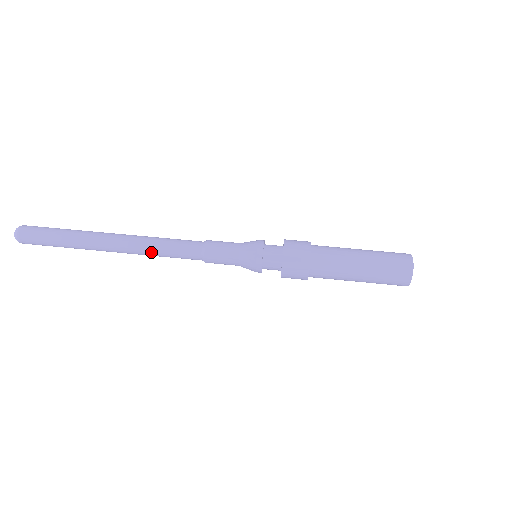
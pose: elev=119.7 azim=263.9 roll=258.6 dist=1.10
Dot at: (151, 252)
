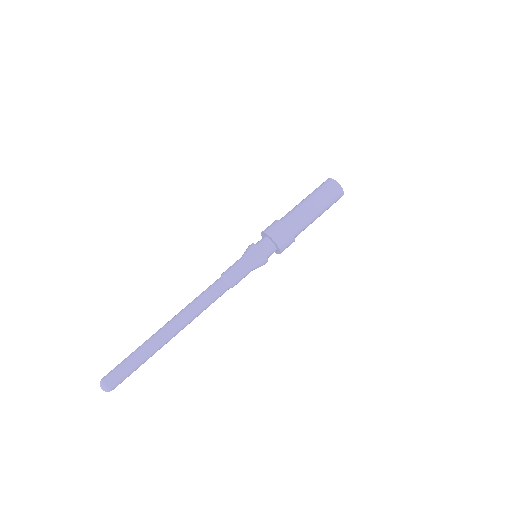
Dot at: (198, 311)
